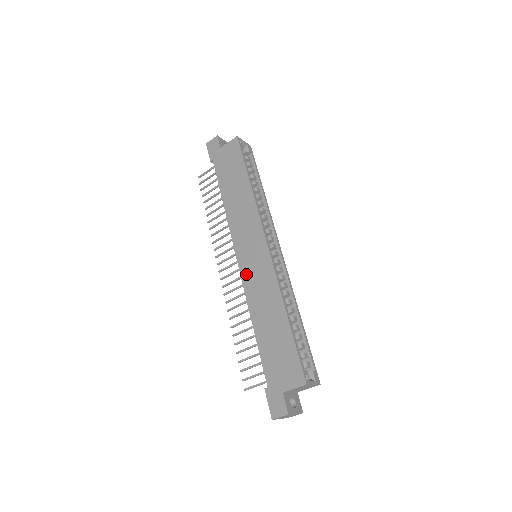
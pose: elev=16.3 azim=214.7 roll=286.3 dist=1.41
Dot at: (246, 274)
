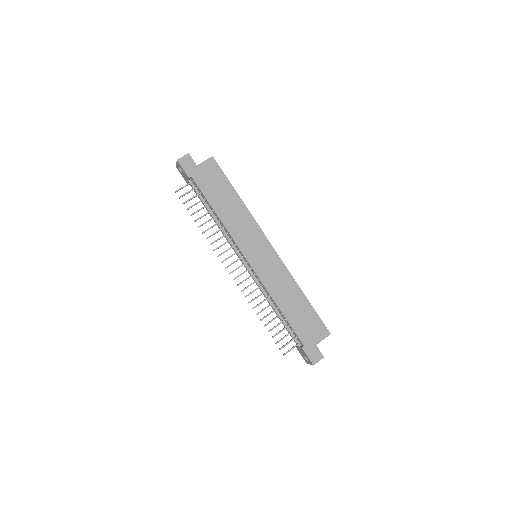
Dot at: (261, 271)
